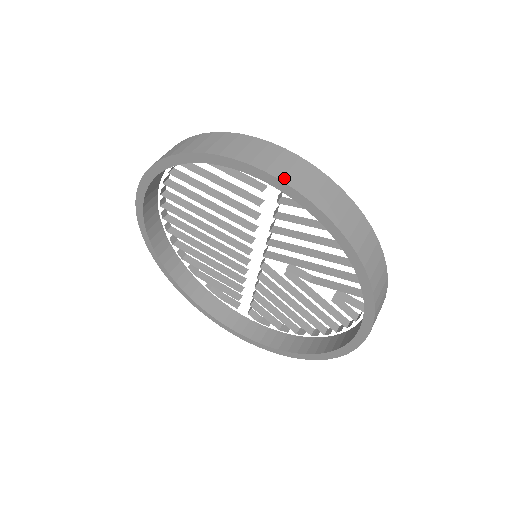
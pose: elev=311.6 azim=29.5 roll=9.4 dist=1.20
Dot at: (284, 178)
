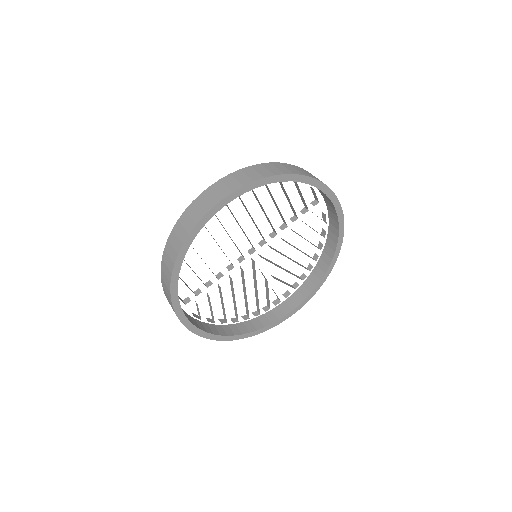
Dot at: (342, 212)
